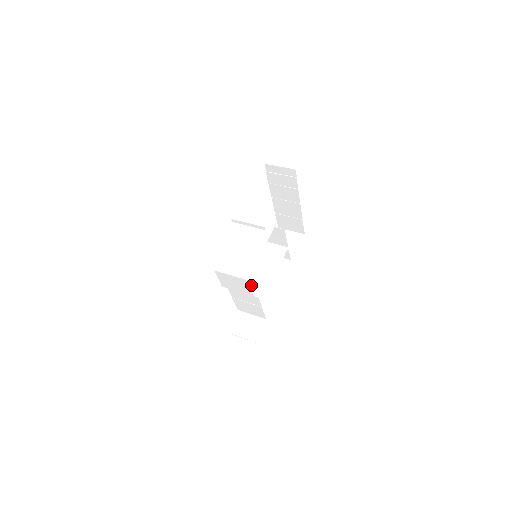
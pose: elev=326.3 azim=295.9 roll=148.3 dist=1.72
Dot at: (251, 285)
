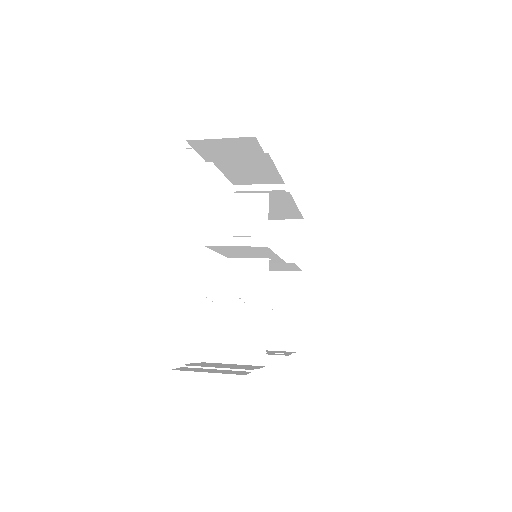
Dot at: (258, 249)
